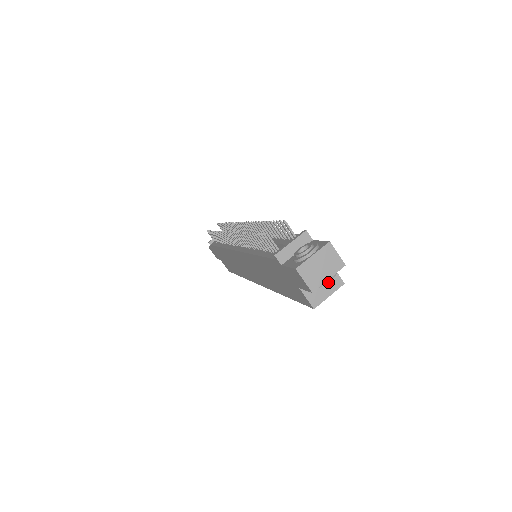
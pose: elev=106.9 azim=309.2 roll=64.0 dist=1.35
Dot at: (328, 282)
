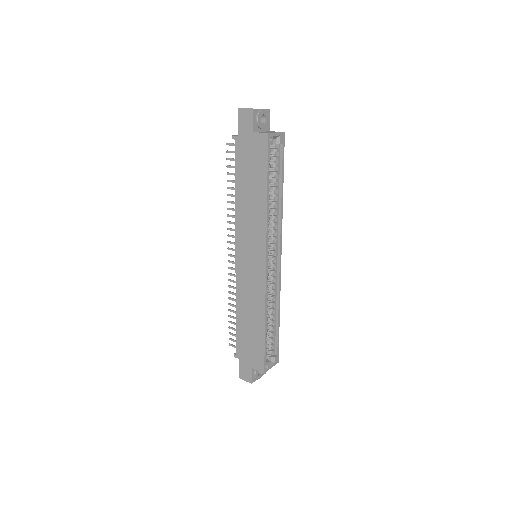
Dot at: (262, 109)
